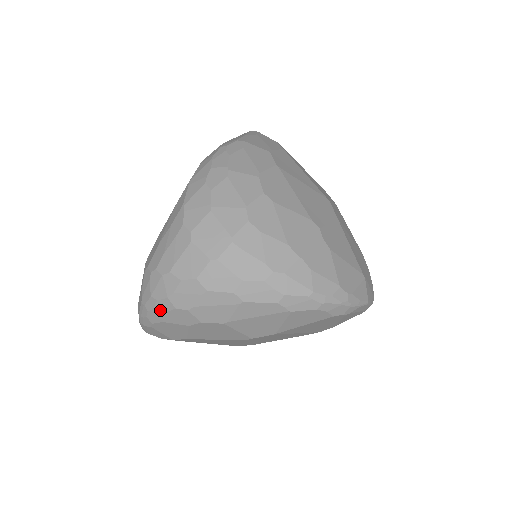
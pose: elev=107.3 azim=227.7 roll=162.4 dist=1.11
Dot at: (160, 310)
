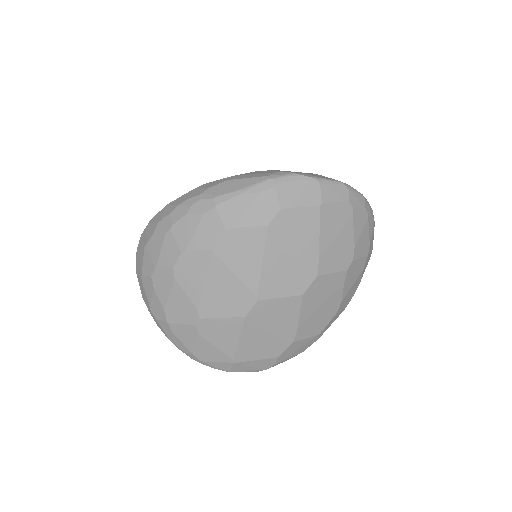
Dot at: occluded
